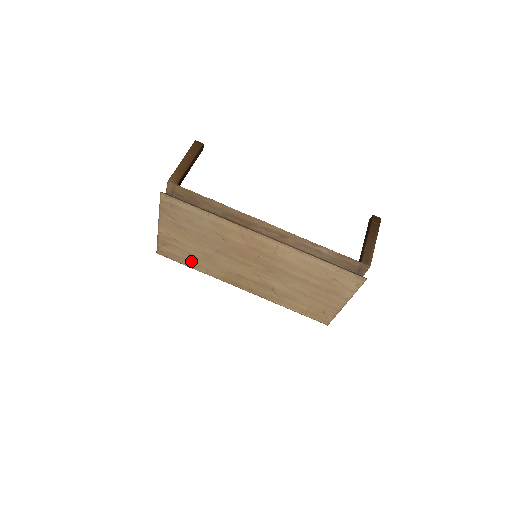
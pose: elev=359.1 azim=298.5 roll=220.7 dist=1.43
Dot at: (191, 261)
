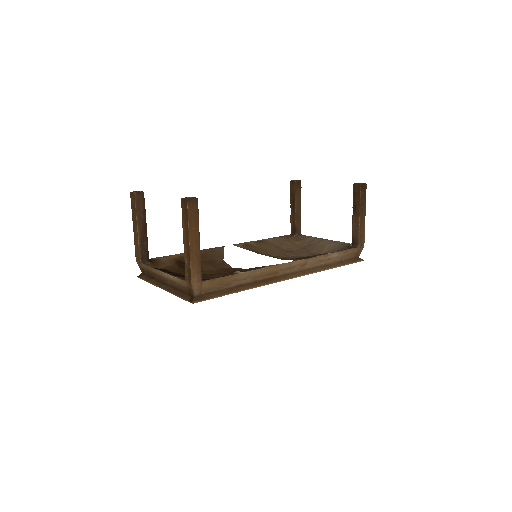
Dot at: occluded
